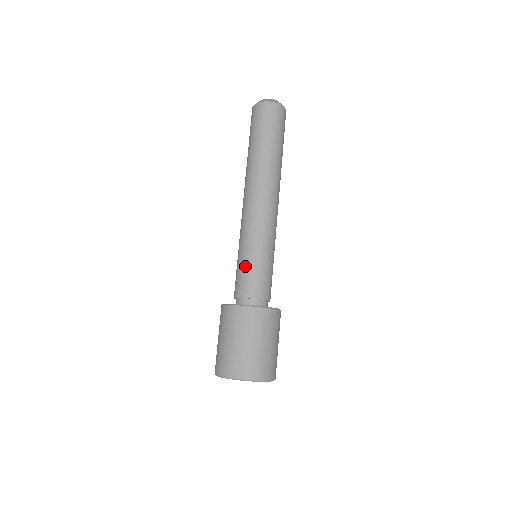
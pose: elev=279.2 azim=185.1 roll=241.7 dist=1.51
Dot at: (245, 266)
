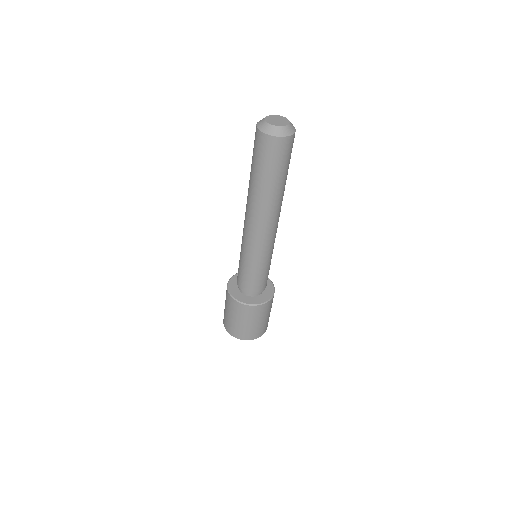
Dot at: (250, 275)
